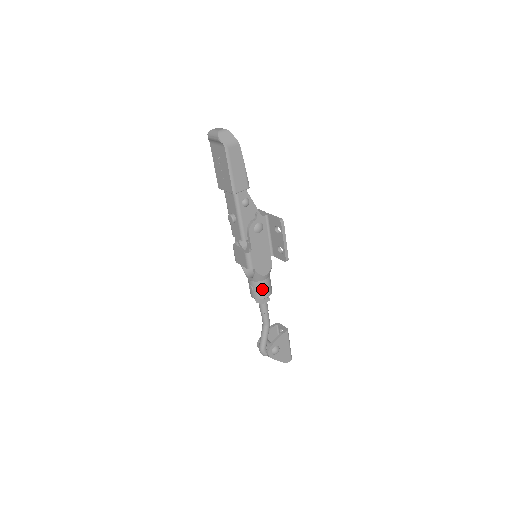
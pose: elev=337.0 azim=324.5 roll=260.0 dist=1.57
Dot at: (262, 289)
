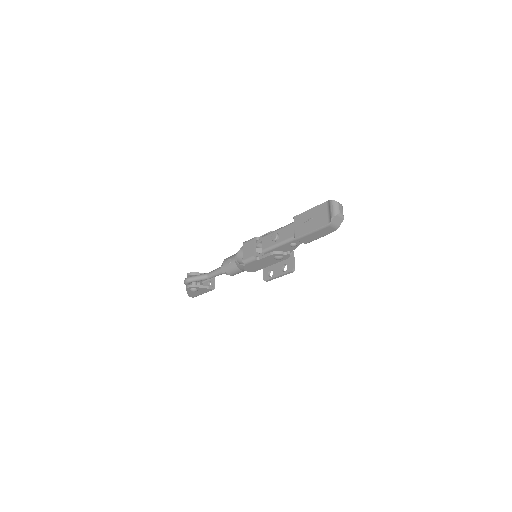
Dot at: (234, 271)
